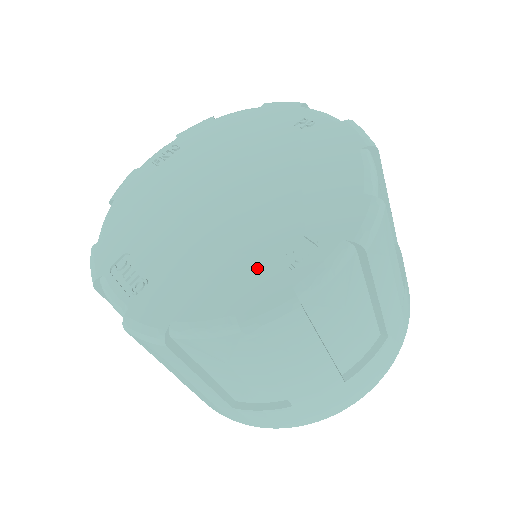
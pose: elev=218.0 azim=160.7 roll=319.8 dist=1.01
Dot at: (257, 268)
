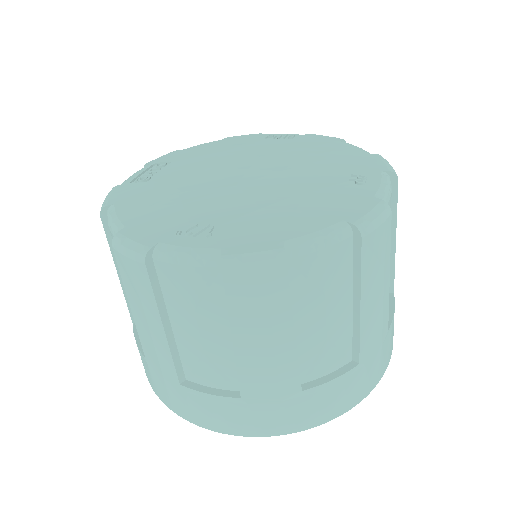
Dot at: (172, 218)
